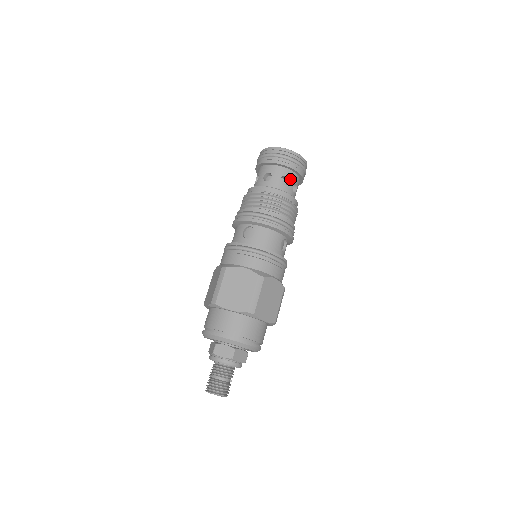
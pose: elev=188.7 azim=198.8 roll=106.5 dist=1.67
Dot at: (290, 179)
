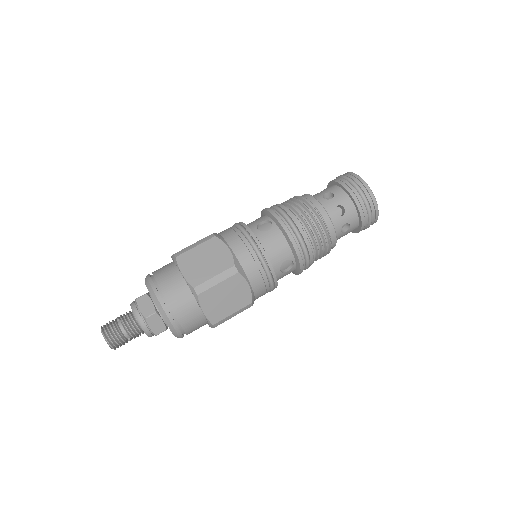
Dot at: (347, 215)
